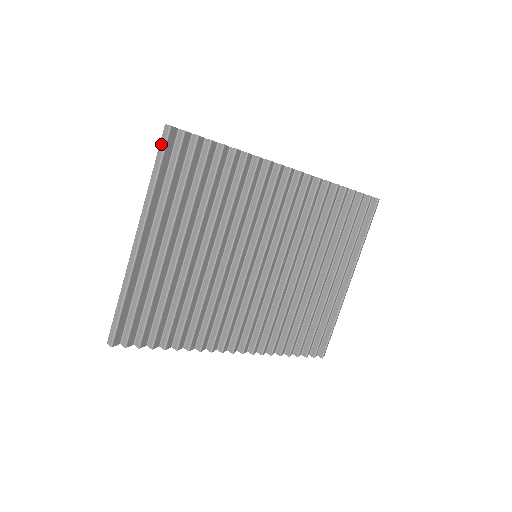
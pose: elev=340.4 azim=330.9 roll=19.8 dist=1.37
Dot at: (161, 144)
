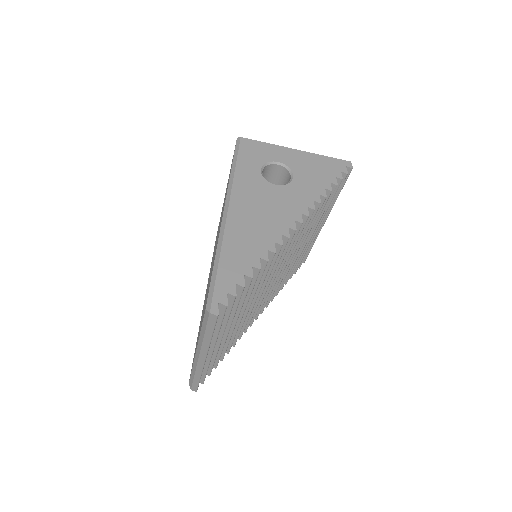
Dot at: (210, 323)
